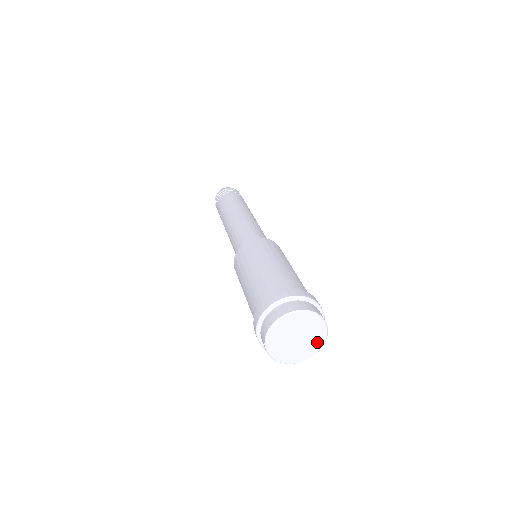
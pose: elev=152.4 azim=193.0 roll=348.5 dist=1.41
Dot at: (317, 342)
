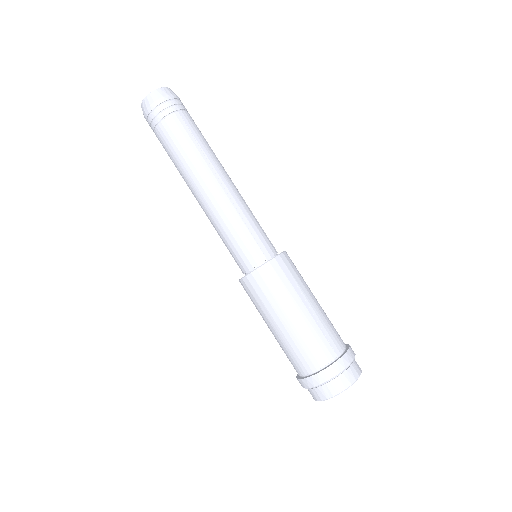
Dot at: occluded
